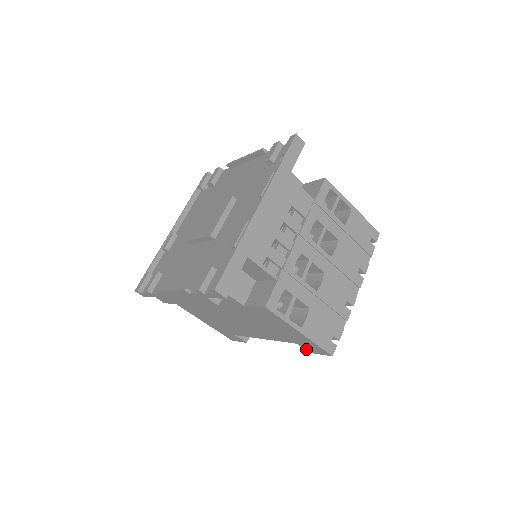
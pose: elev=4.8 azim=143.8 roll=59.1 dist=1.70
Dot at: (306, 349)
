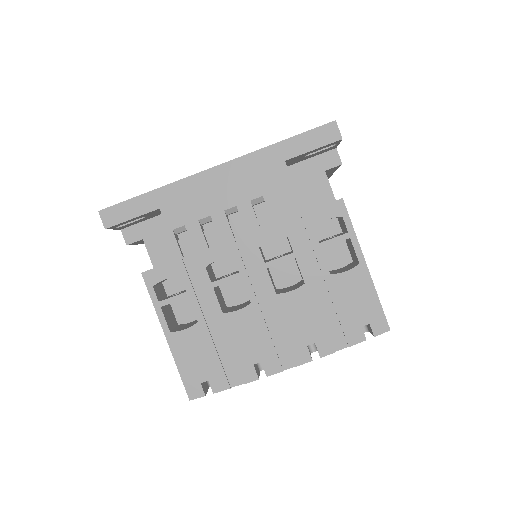
Dot at: occluded
